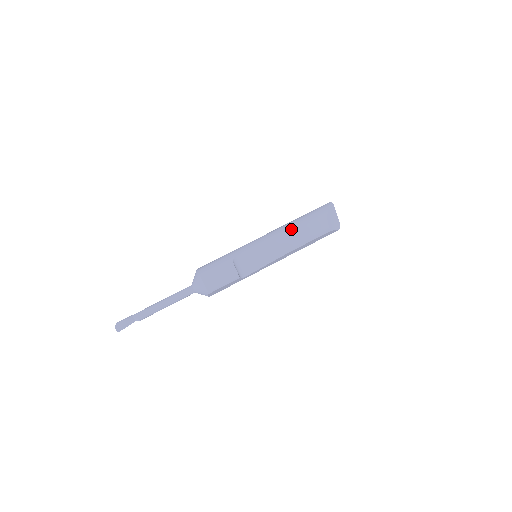
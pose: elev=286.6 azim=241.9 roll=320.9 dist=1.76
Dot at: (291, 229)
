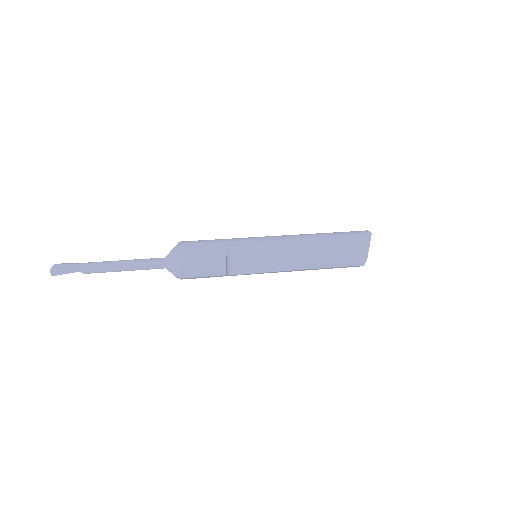
Dot at: (311, 244)
